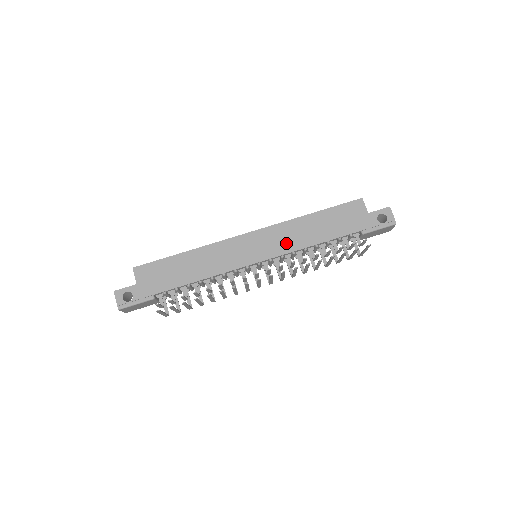
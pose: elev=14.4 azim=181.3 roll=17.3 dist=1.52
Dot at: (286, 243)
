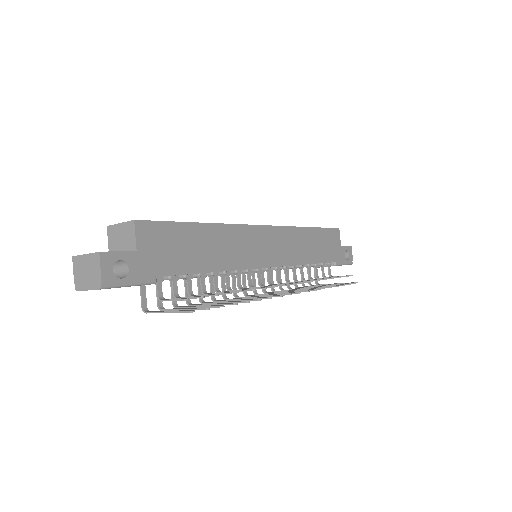
Dot at: (291, 253)
